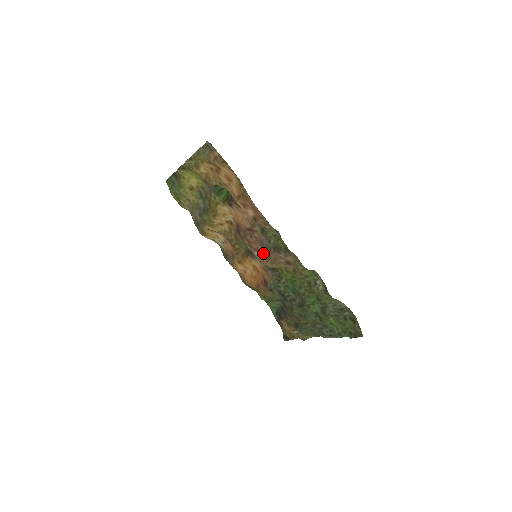
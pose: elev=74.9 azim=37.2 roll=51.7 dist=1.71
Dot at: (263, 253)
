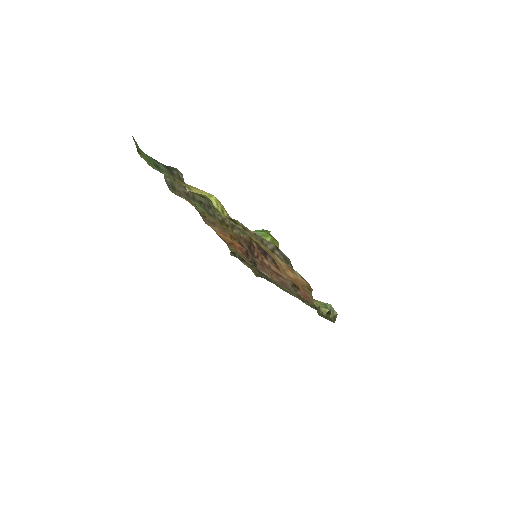
Dot at: (277, 283)
